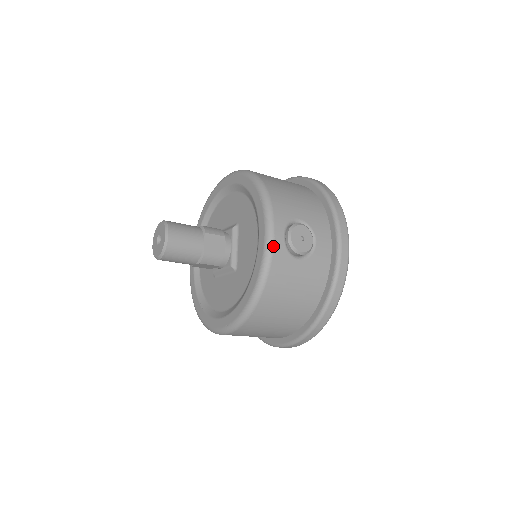
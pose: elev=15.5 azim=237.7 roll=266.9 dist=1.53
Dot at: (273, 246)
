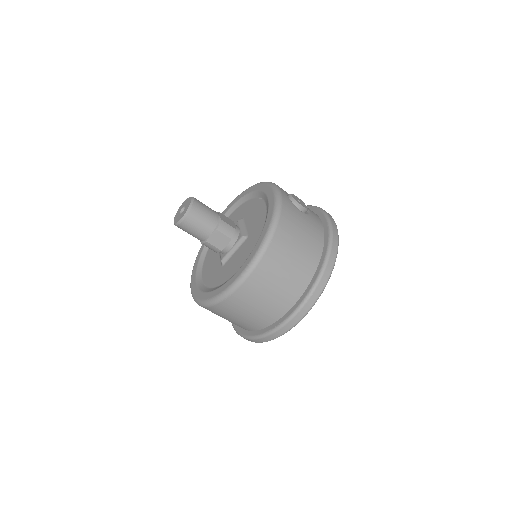
Dot at: (281, 193)
